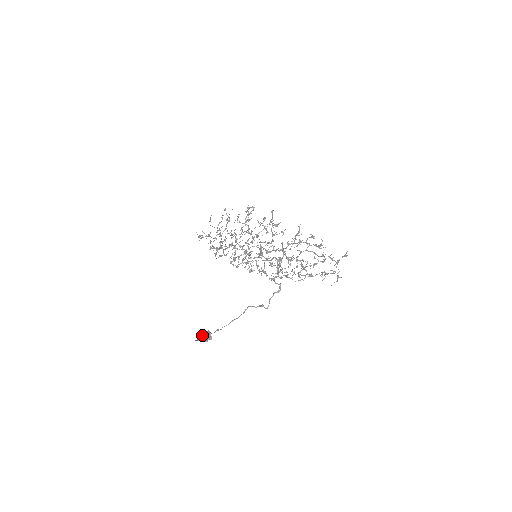
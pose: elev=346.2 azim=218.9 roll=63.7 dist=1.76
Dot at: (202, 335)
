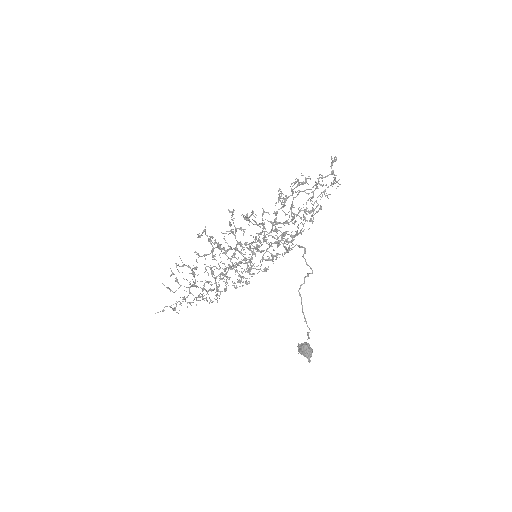
Dot at: (306, 353)
